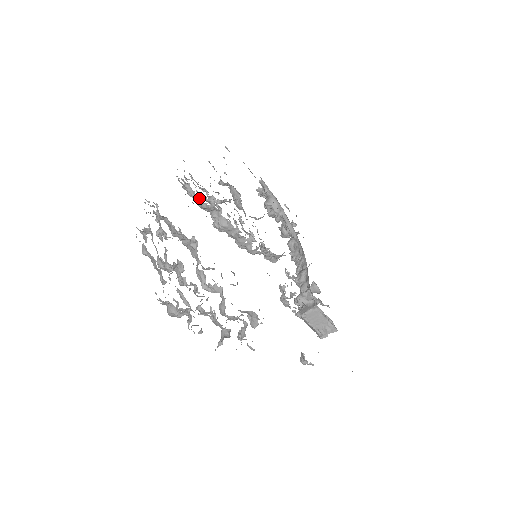
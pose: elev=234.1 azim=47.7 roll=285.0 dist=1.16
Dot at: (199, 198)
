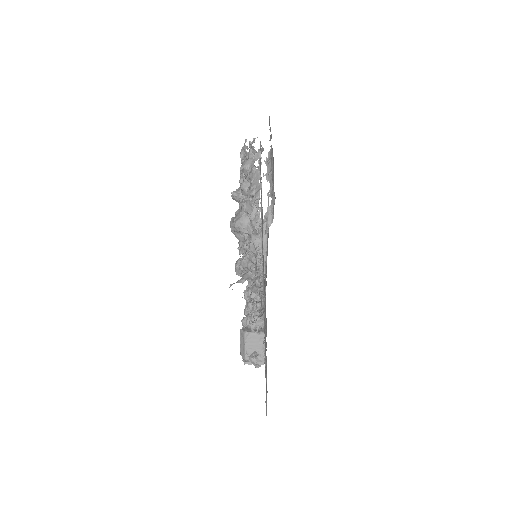
Dot at: occluded
